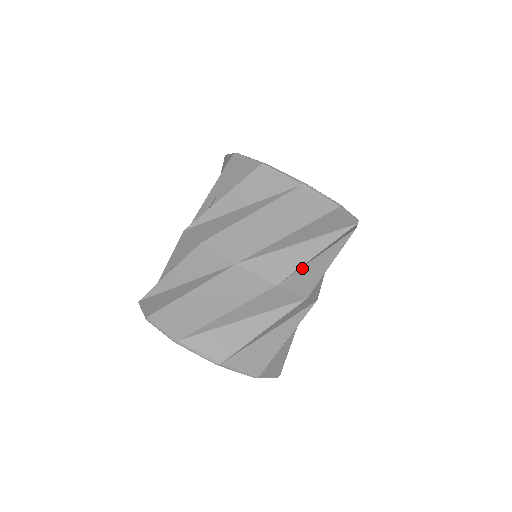
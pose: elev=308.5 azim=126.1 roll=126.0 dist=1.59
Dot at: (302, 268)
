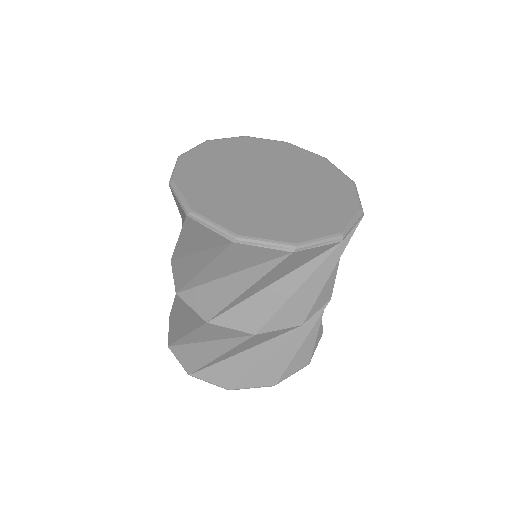
Dot at: occluded
